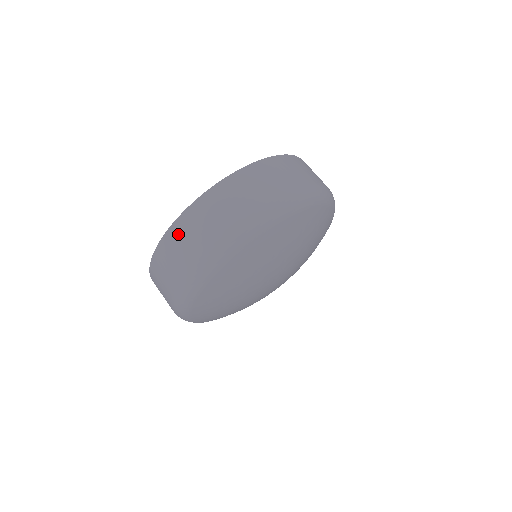
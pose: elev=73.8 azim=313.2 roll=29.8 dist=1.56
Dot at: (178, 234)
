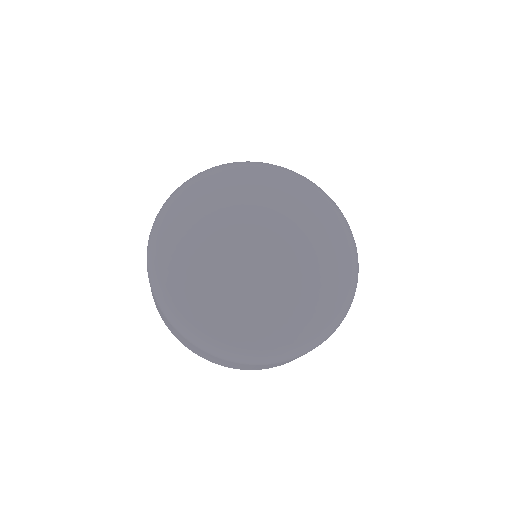
Dot at: occluded
